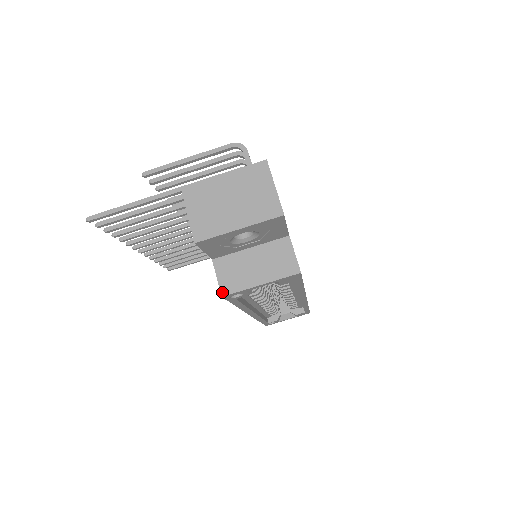
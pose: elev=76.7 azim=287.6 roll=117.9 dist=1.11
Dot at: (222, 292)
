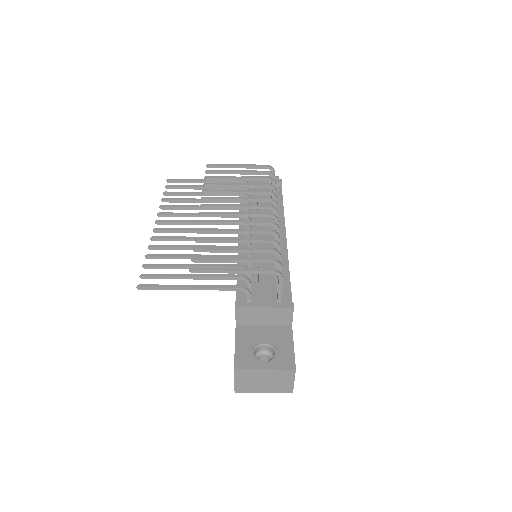
Dot at: occluded
